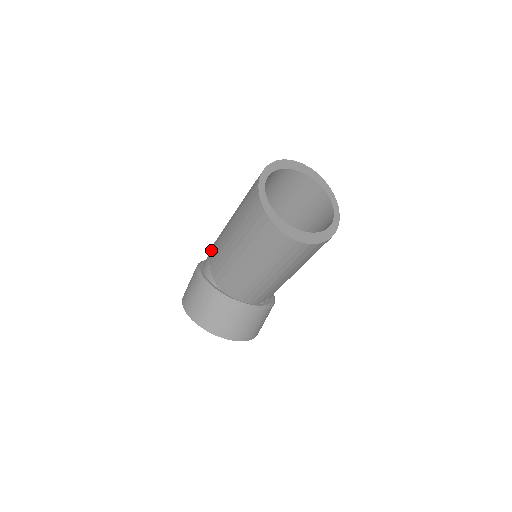
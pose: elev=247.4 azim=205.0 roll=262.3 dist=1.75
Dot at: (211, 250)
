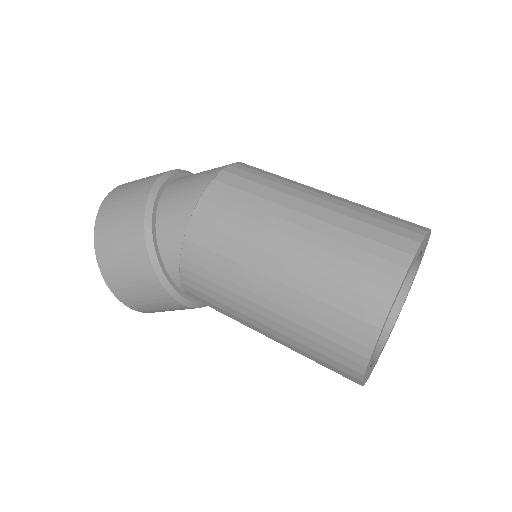
Dot at: (189, 239)
